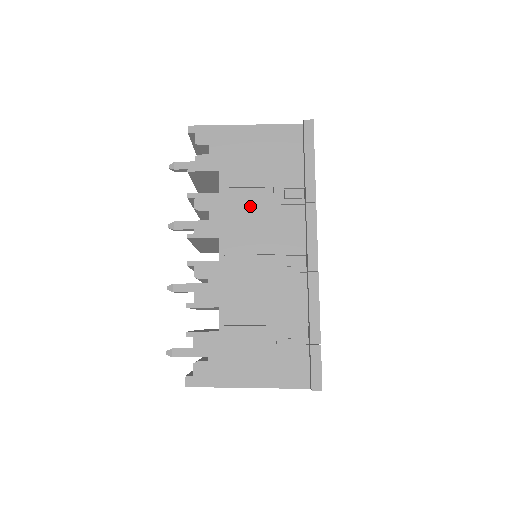
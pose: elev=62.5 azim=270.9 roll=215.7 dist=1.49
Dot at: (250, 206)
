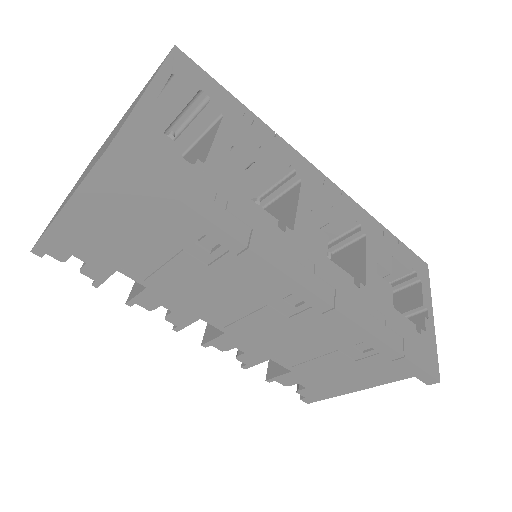
Dot at: (188, 281)
